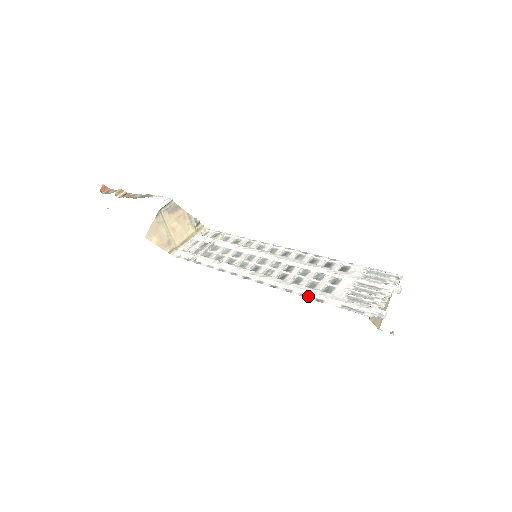
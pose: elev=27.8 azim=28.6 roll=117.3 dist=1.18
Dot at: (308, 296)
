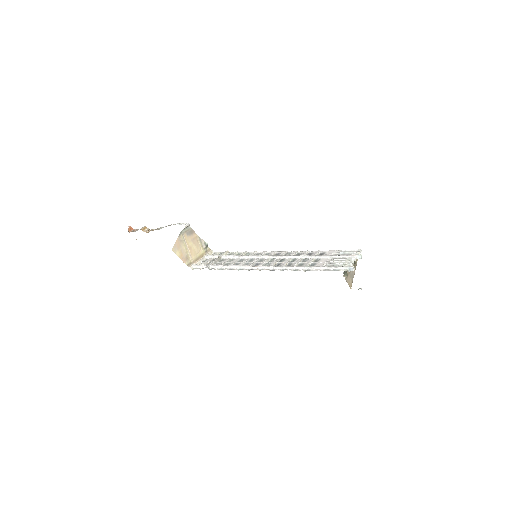
Dot at: (299, 270)
